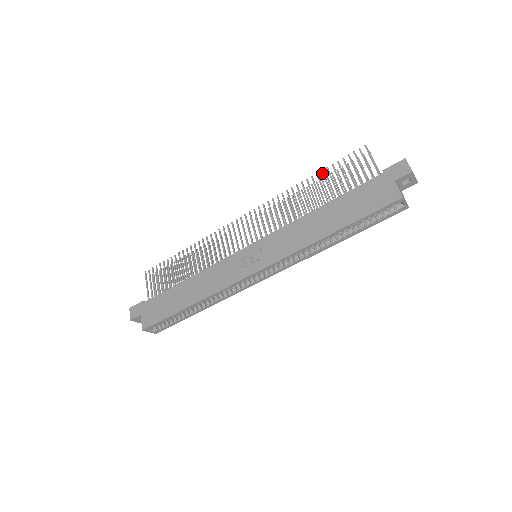
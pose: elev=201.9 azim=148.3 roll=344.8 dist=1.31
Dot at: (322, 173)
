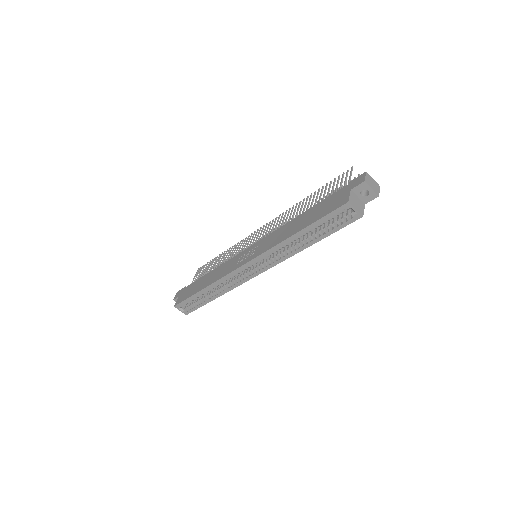
Dot at: (318, 190)
